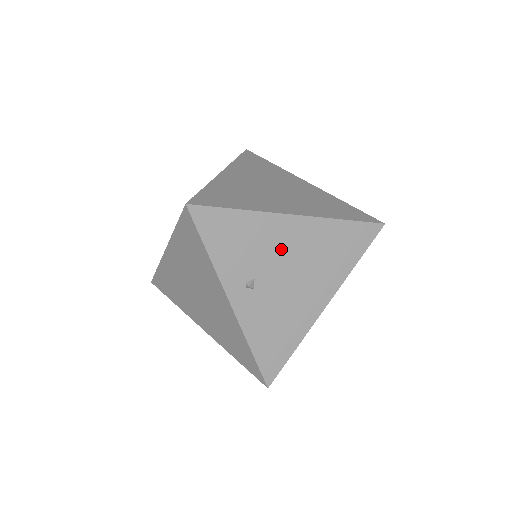
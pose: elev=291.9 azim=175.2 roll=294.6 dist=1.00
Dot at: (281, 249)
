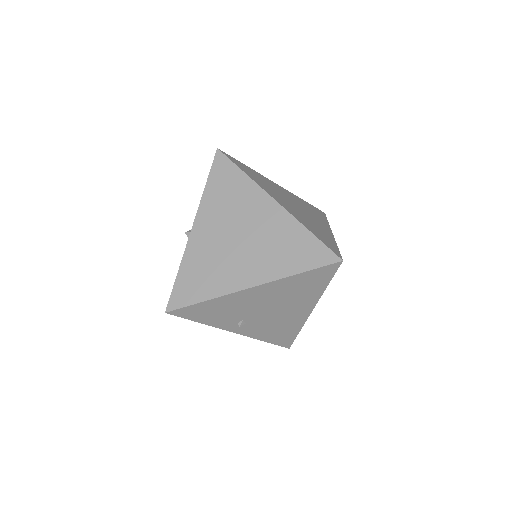
Dot at: (253, 304)
